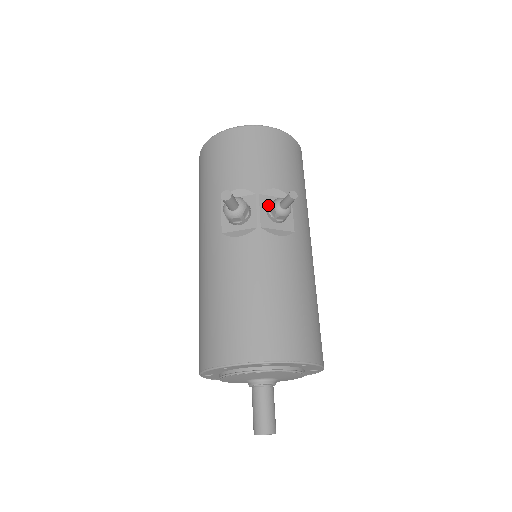
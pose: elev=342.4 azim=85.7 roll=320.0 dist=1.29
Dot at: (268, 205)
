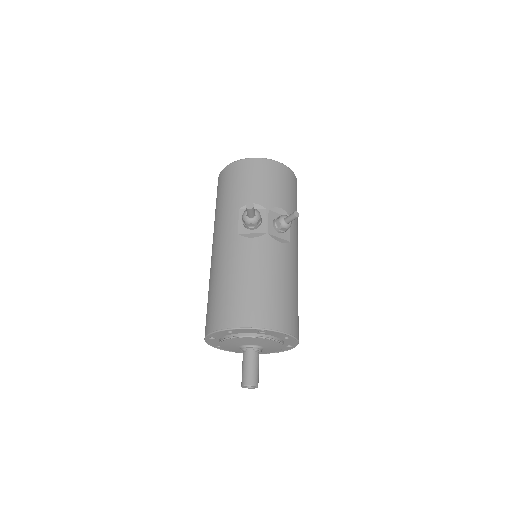
Dot at: (274, 219)
